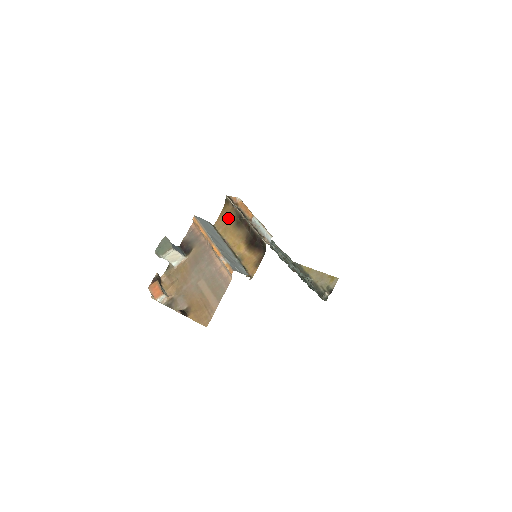
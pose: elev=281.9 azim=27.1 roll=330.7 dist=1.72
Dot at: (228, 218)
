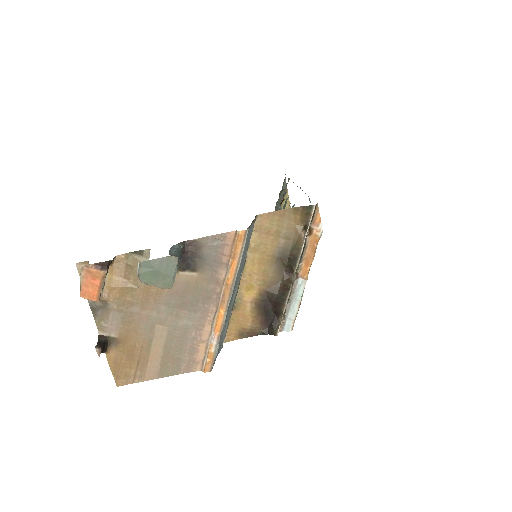
Dot at: (281, 233)
